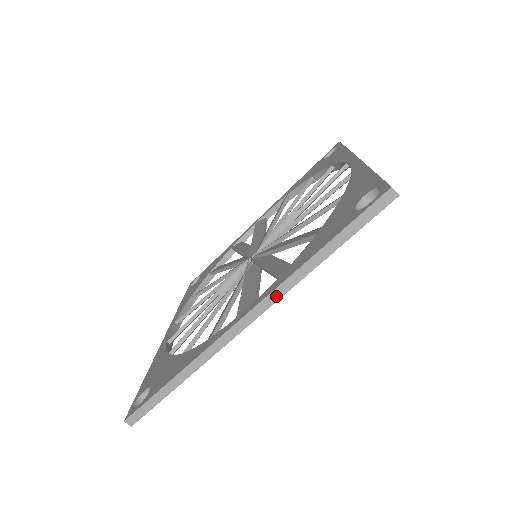
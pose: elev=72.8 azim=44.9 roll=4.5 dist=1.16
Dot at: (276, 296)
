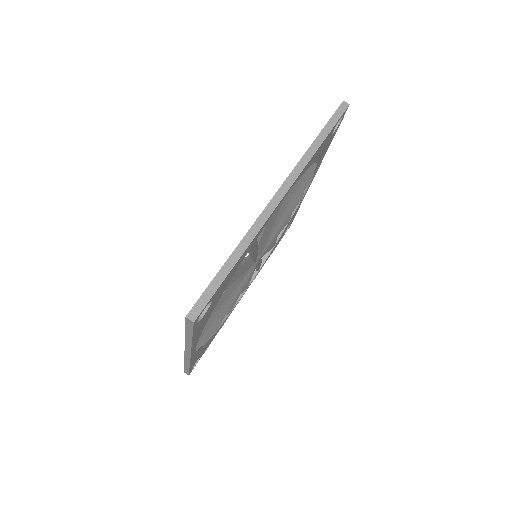
Dot at: (296, 173)
